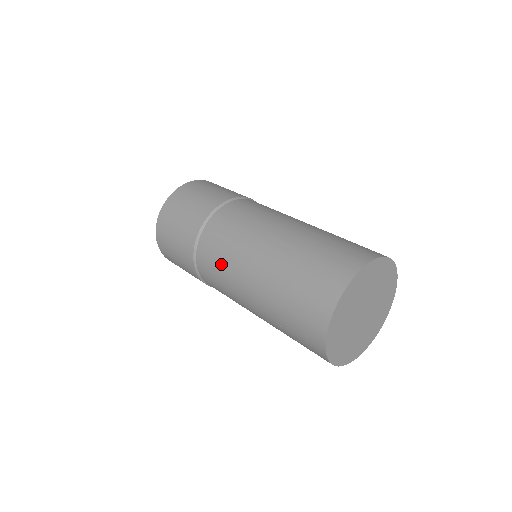
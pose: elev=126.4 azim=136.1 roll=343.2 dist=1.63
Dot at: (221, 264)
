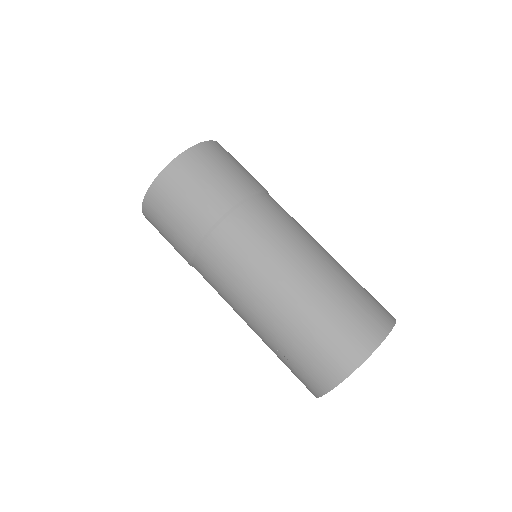
Dot at: (235, 271)
